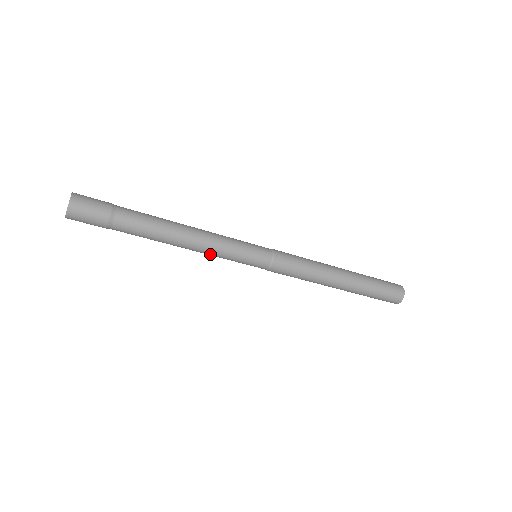
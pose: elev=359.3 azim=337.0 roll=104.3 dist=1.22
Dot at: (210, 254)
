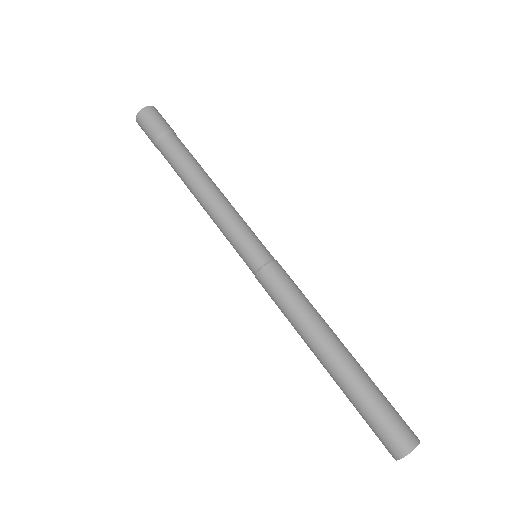
Dot at: (214, 220)
